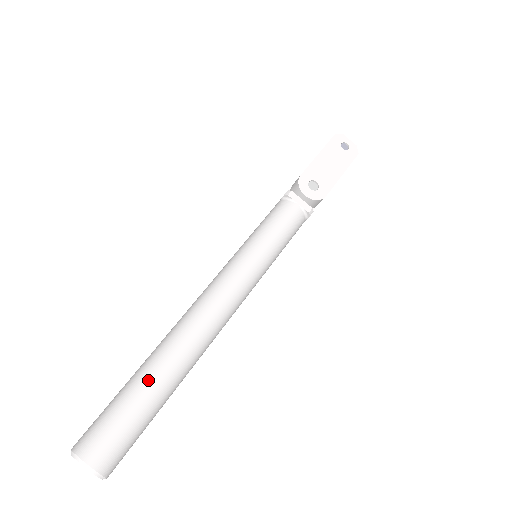
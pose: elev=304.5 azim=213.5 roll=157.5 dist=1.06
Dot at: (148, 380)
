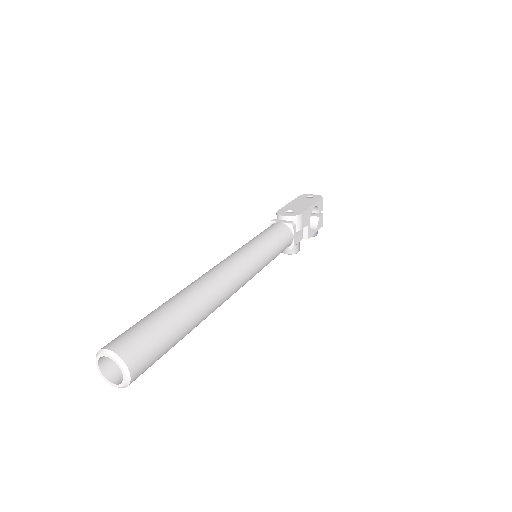
Dot at: (164, 305)
